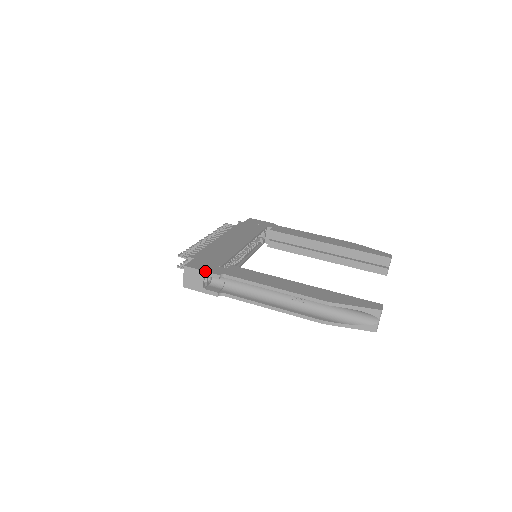
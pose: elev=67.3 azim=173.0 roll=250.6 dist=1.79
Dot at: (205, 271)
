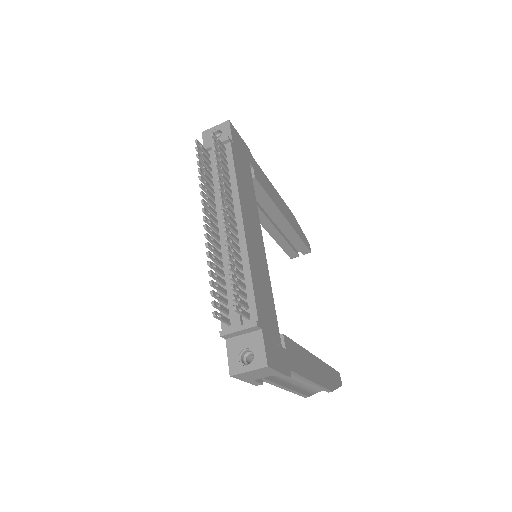
Dot at: (283, 373)
